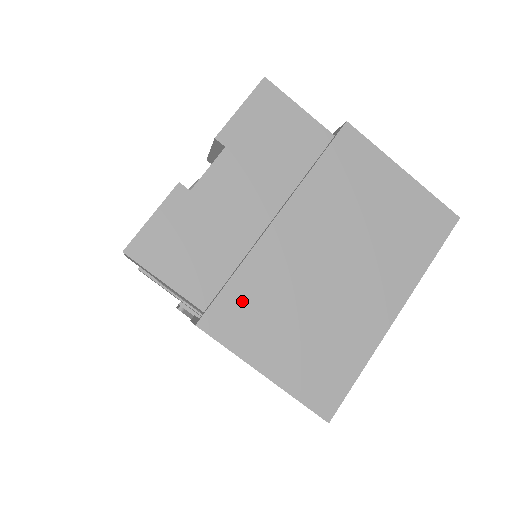
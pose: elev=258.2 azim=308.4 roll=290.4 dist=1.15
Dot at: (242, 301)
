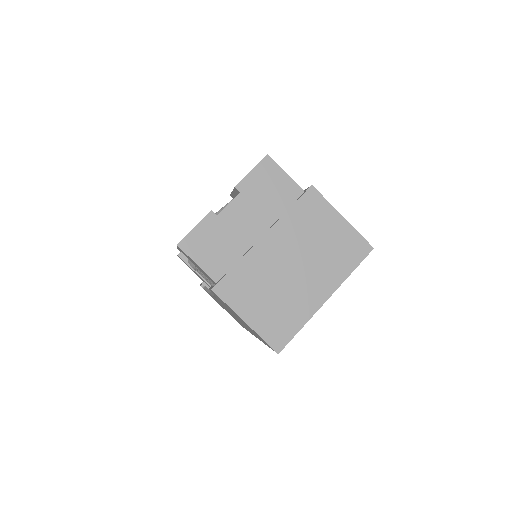
Dot at: (238, 280)
